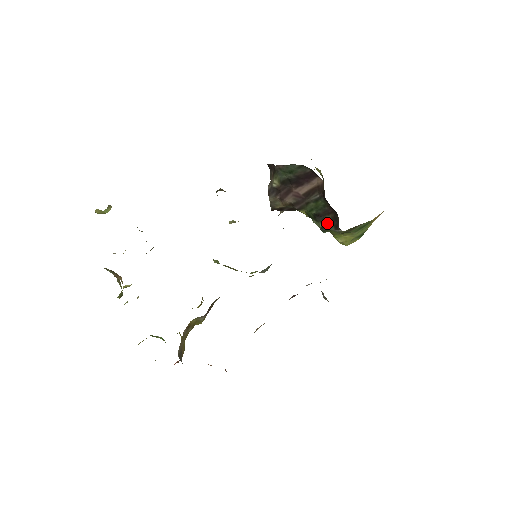
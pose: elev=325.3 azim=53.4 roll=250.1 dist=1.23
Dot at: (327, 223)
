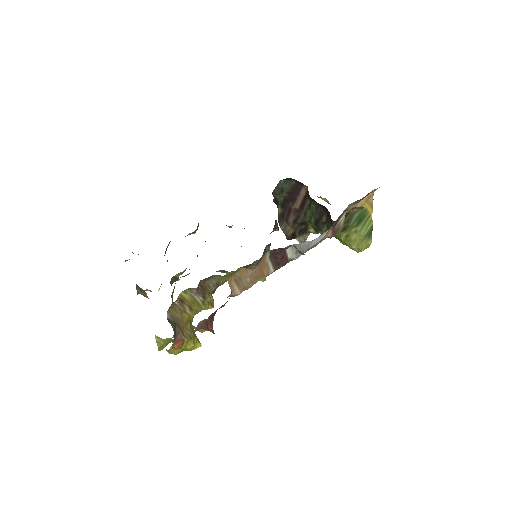
Dot at: (326, 225)
